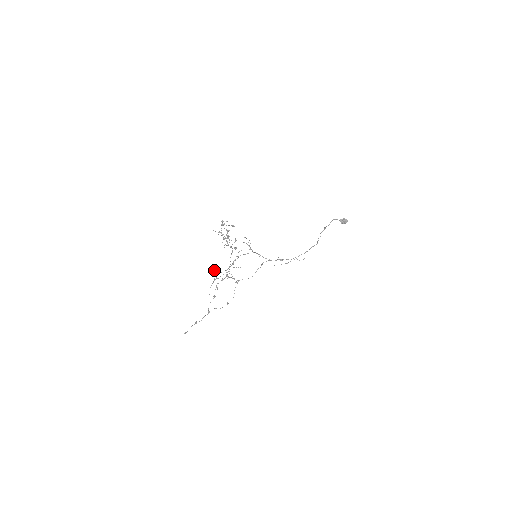
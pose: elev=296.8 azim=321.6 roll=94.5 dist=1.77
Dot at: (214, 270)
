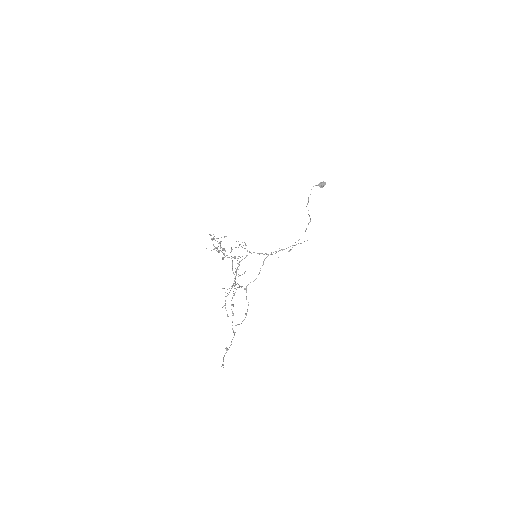
Dot at: (222, 288)
